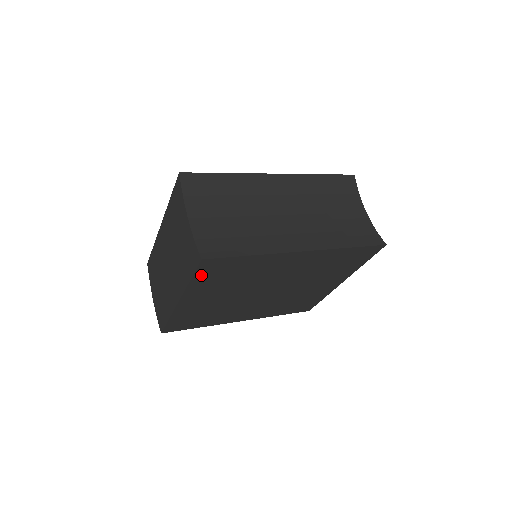
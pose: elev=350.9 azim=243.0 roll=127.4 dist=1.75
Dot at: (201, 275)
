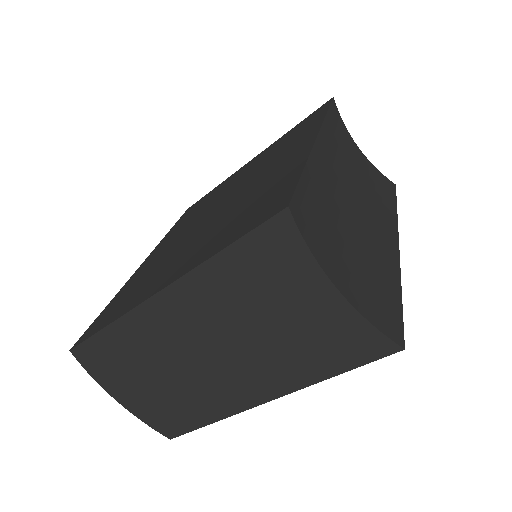
Dot at: occluded
